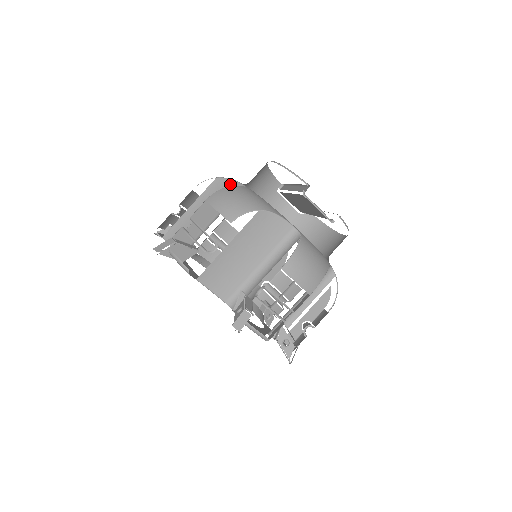
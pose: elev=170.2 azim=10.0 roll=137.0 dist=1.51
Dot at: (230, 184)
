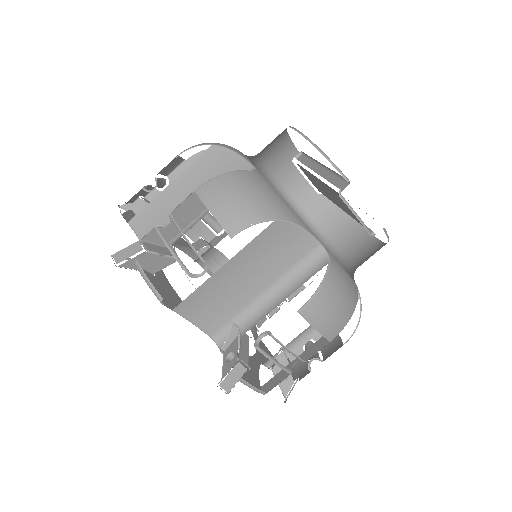
Dot at: (232, 159)
